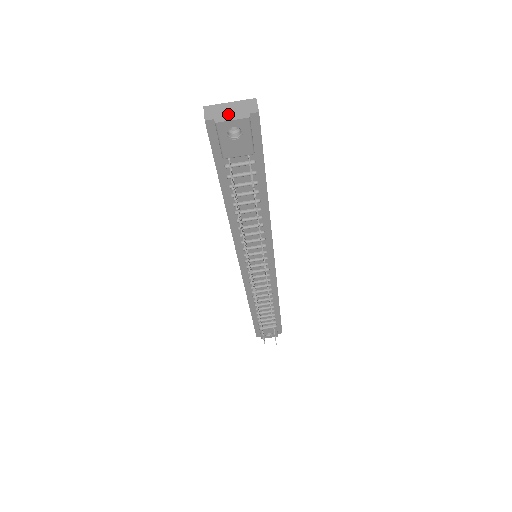
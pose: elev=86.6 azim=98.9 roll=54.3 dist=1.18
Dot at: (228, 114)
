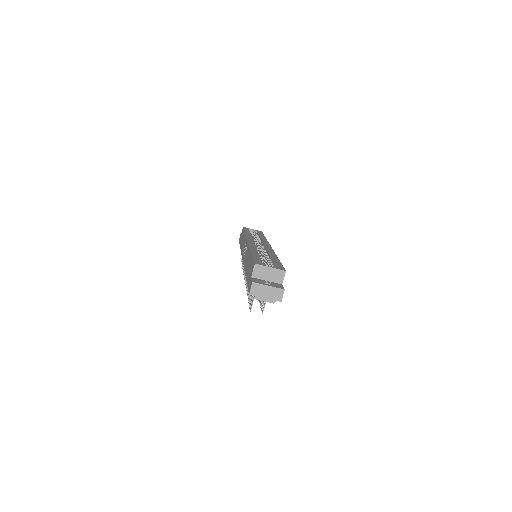
Dot at: (264, 296)
